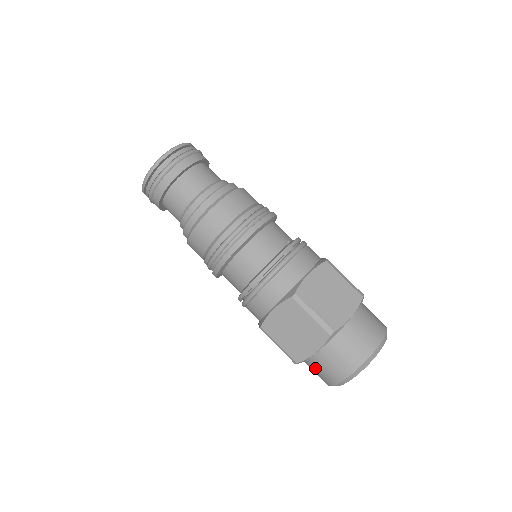
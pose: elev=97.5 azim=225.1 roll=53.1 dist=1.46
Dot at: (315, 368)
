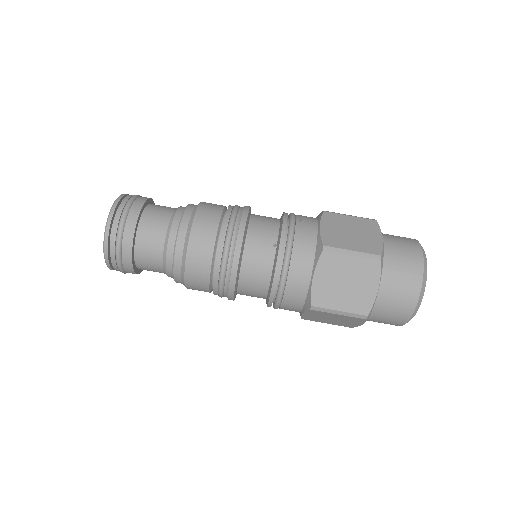
Dot at: occluded
